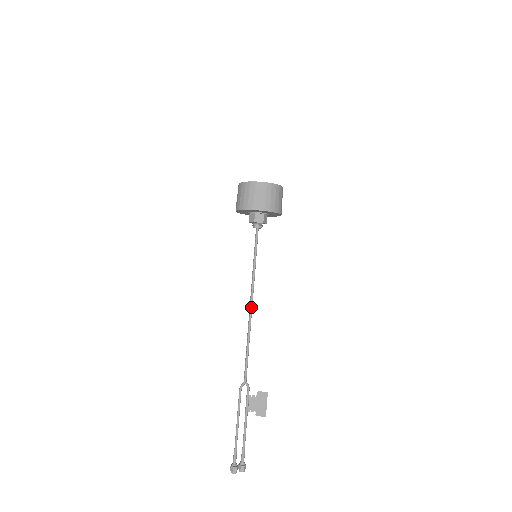
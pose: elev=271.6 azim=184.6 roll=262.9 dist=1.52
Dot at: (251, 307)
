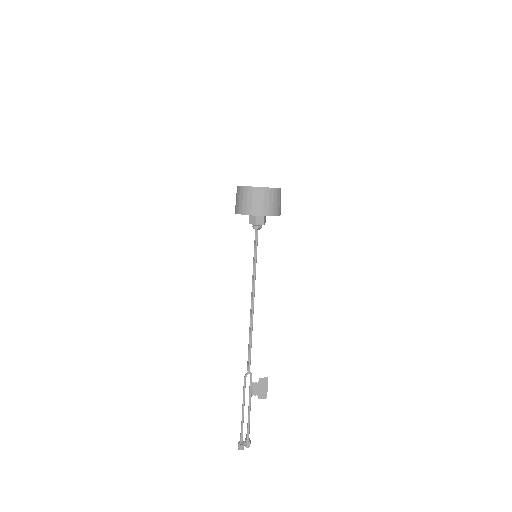
Dot at: (253, 305)
